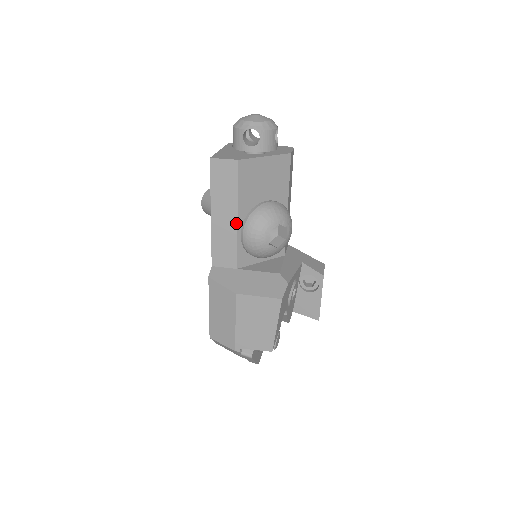
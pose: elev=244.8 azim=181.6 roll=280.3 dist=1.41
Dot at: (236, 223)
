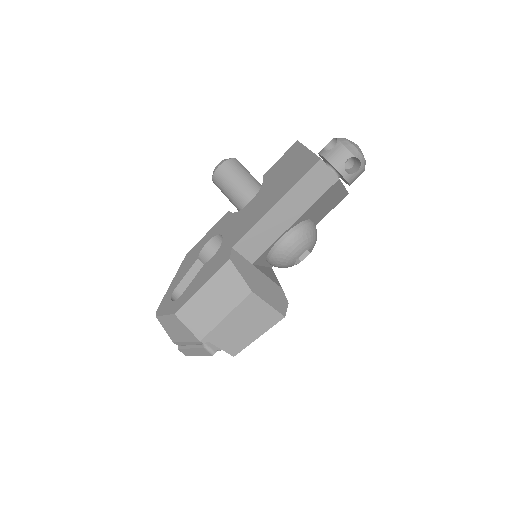
Dot at: (289, 226)
